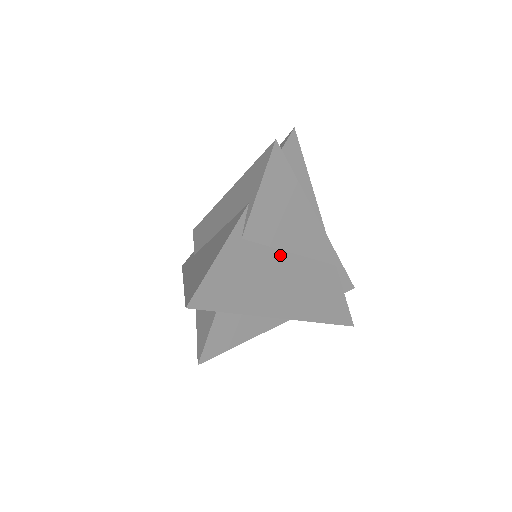
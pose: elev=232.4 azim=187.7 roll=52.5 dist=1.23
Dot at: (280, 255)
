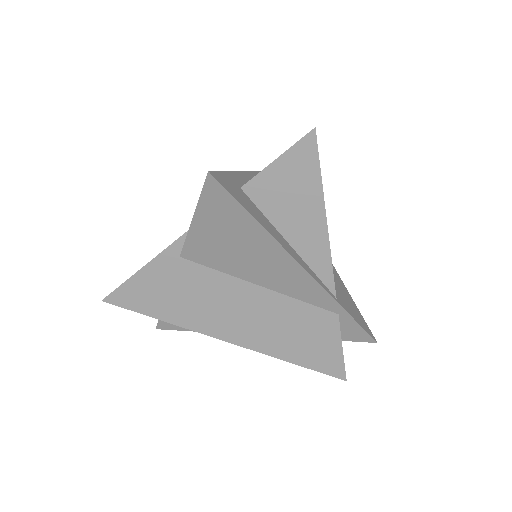
Dot at: (237, 283)
